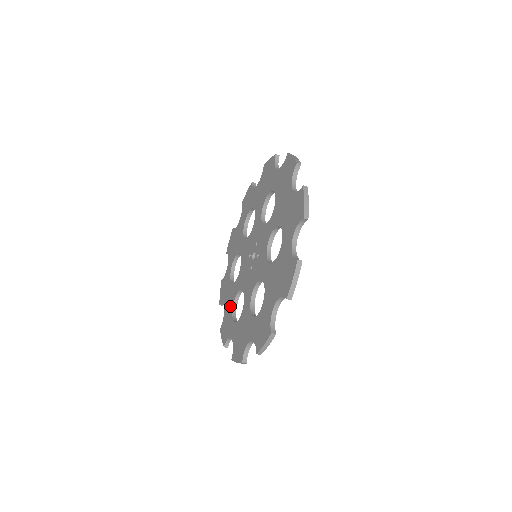
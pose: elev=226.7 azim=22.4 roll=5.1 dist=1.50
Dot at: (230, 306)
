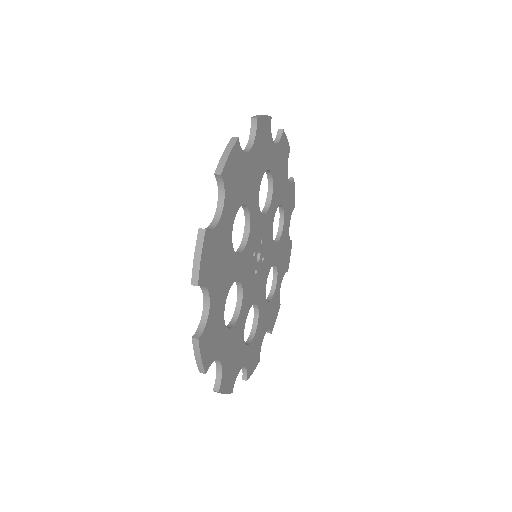
Dot at: occluded
